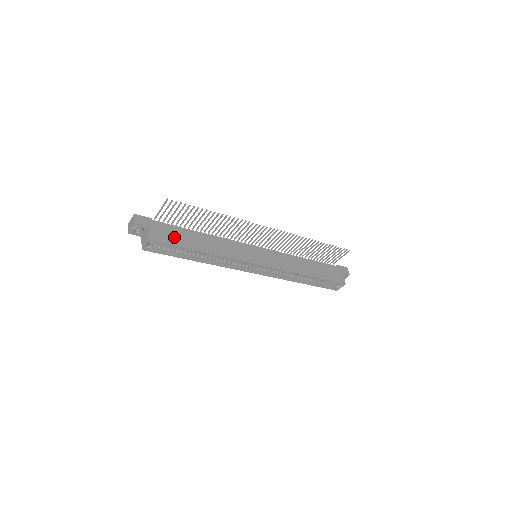
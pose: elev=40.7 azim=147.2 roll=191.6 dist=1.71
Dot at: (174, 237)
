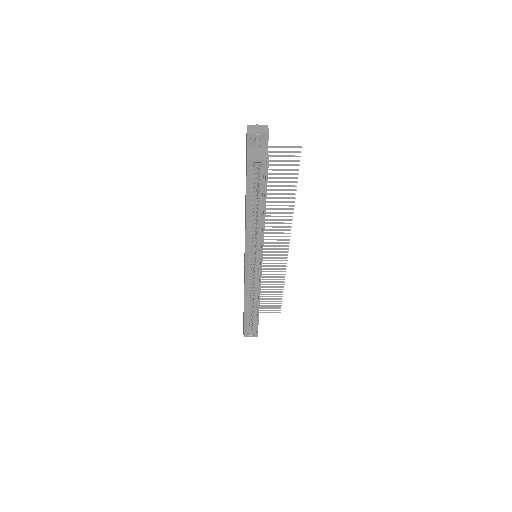
Dot at: occluded
